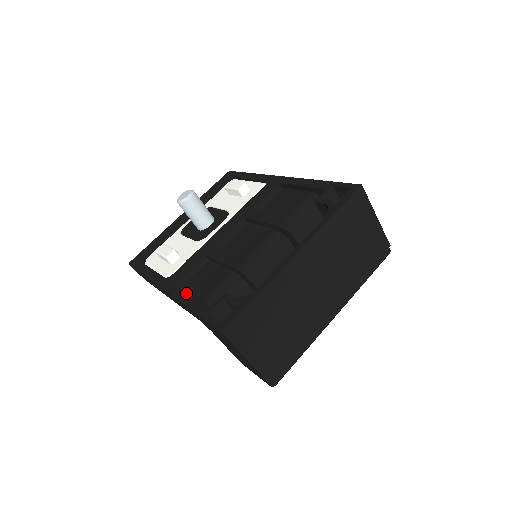
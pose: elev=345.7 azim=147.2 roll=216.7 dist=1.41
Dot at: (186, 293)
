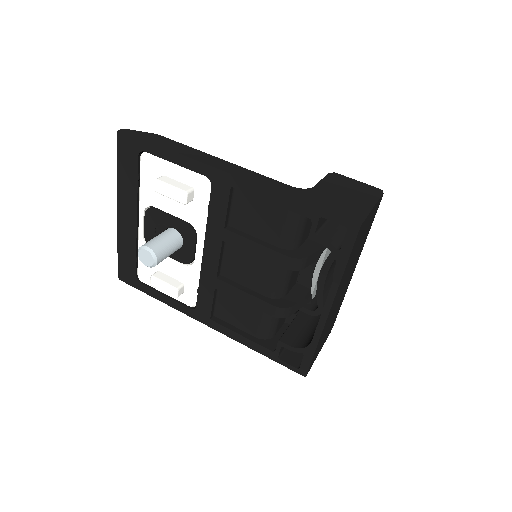
Dot at: (234, 333)
